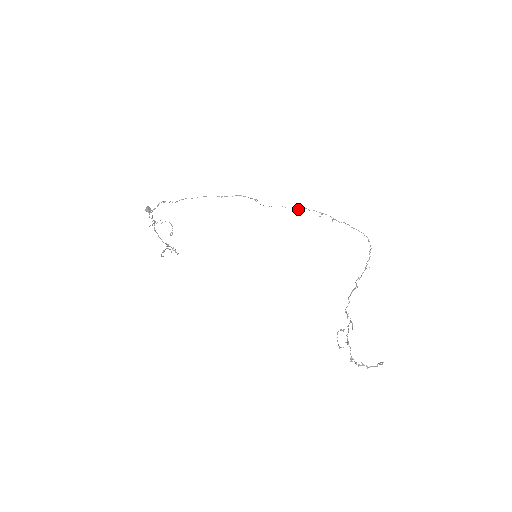
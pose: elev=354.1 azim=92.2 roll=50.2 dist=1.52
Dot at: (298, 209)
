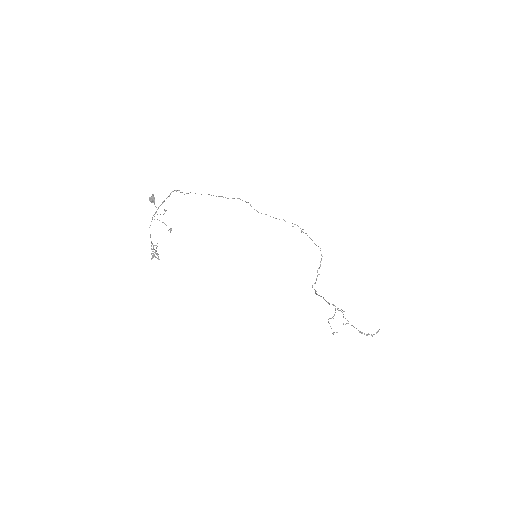
Dot at: occluded
